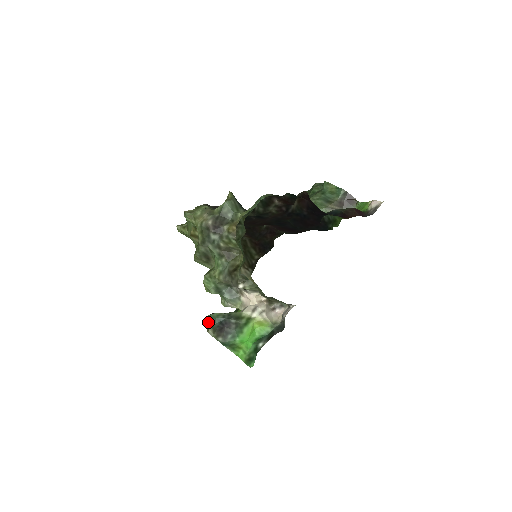
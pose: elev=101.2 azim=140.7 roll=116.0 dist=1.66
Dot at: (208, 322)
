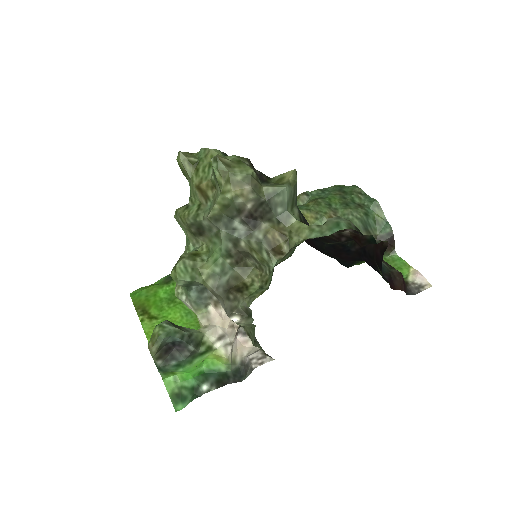
Dot at: (159, 338)
